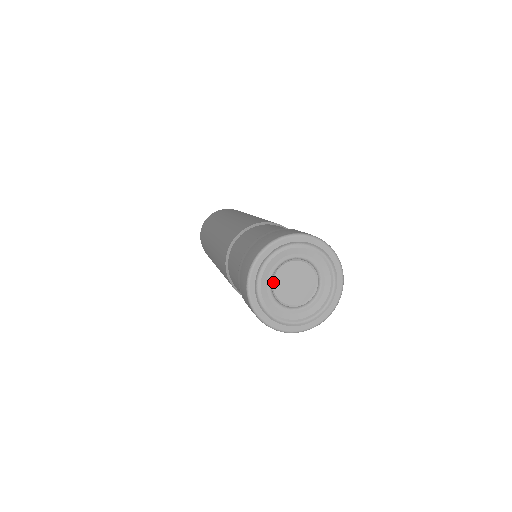
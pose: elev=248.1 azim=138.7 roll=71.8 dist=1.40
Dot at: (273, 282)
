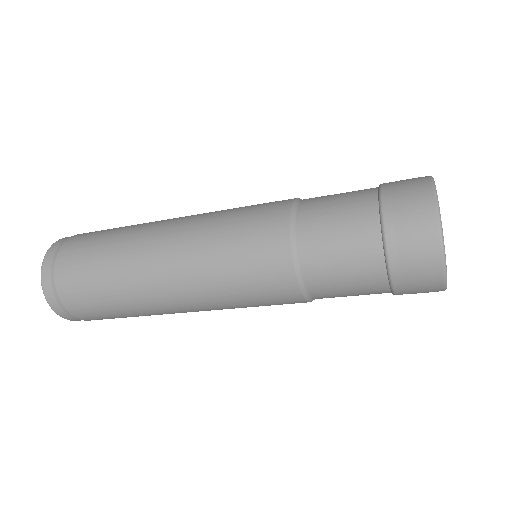
Dot at: occluded
